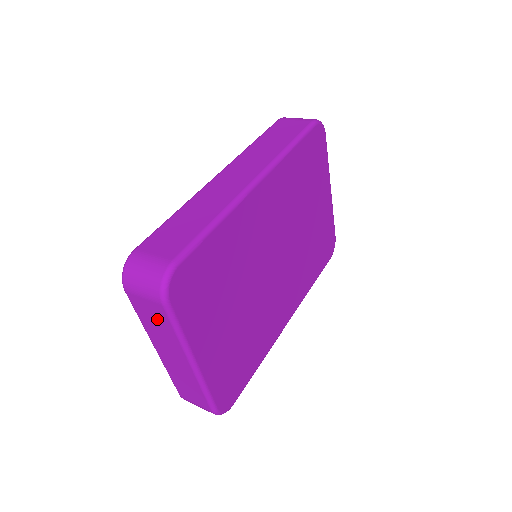
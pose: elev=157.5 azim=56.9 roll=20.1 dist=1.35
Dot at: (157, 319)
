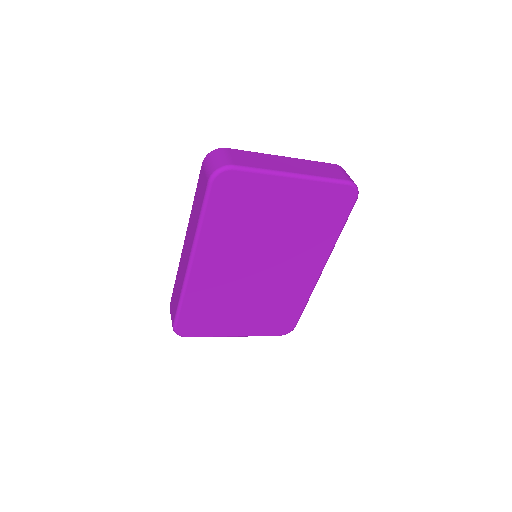
Dot at: occluded
